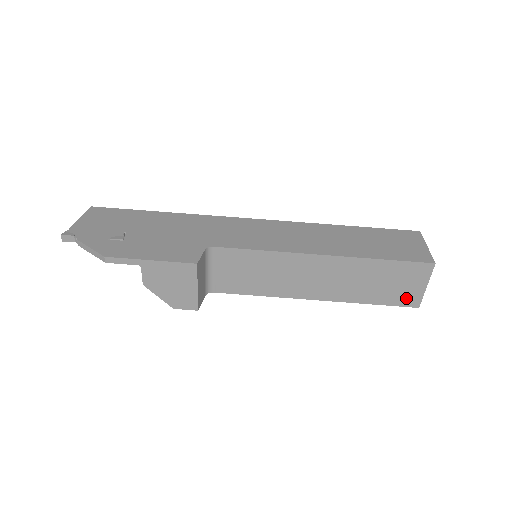
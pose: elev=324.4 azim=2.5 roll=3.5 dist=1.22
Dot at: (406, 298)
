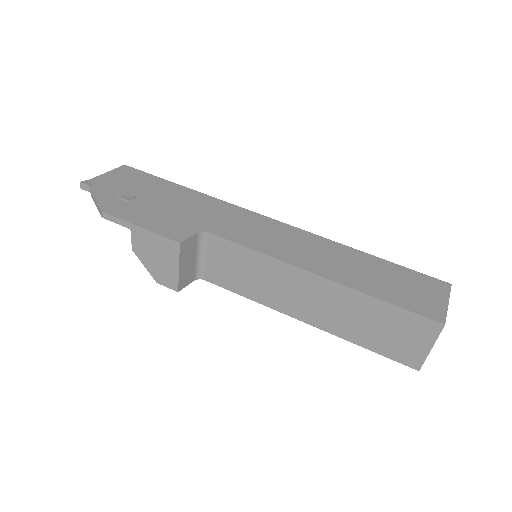
Dot at: (405, 354)
